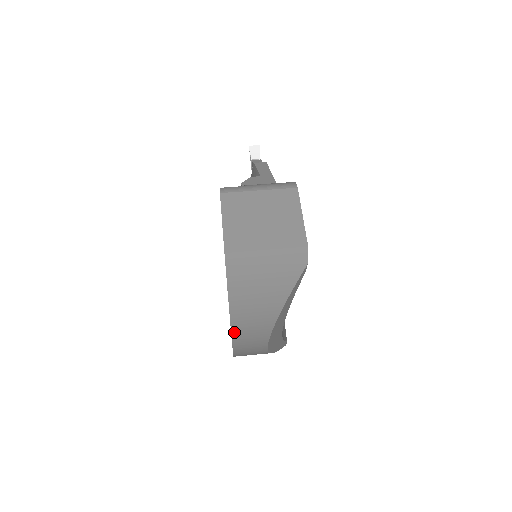
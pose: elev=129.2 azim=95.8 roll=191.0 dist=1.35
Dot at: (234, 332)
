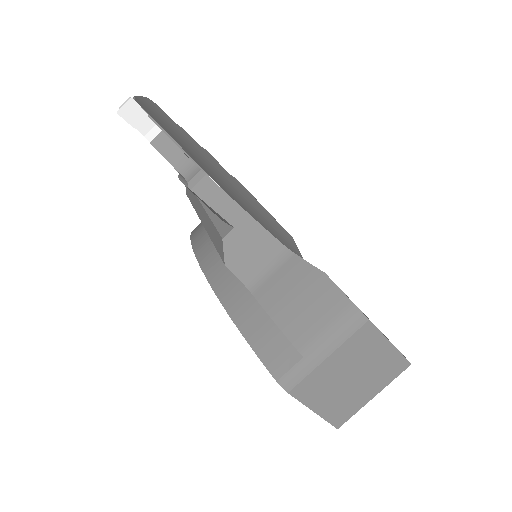
Dot at: occluded
